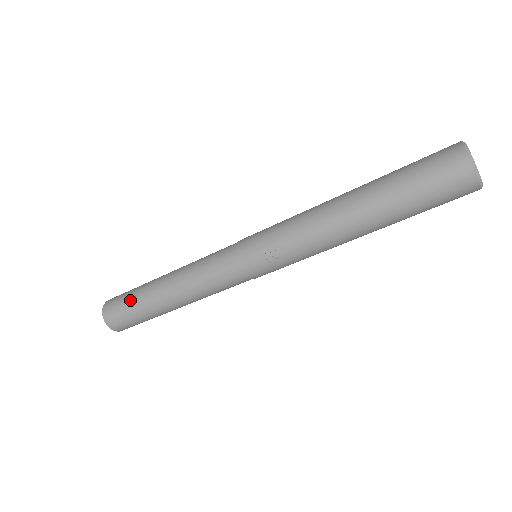
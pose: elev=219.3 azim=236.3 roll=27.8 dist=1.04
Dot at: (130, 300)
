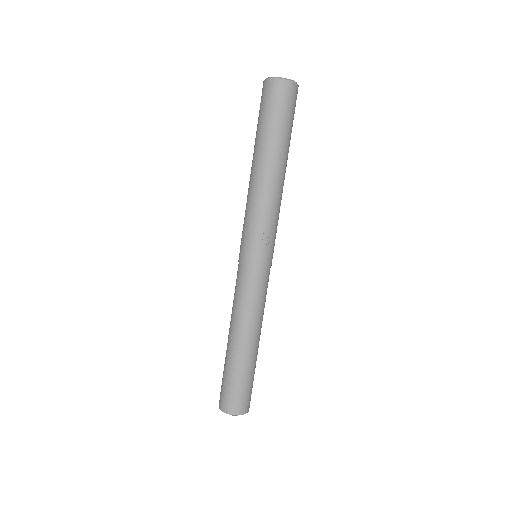
Dot at: (232, 380)
